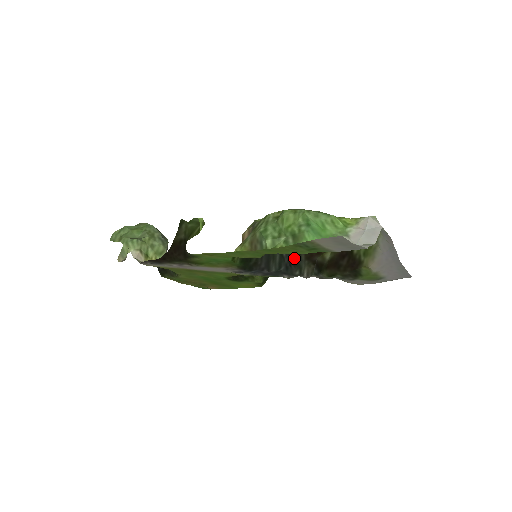
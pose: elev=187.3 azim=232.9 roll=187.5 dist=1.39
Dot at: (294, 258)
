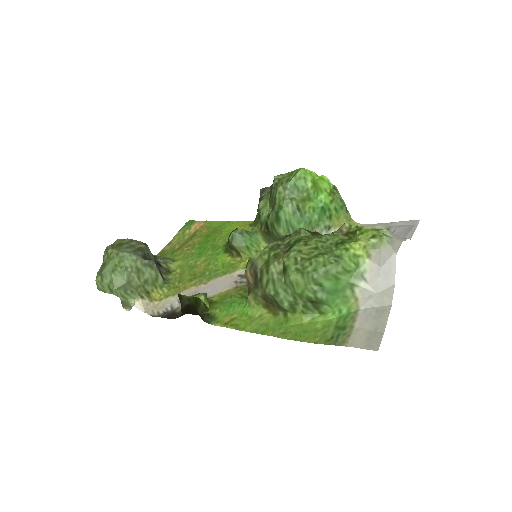
Dot at: occluded
